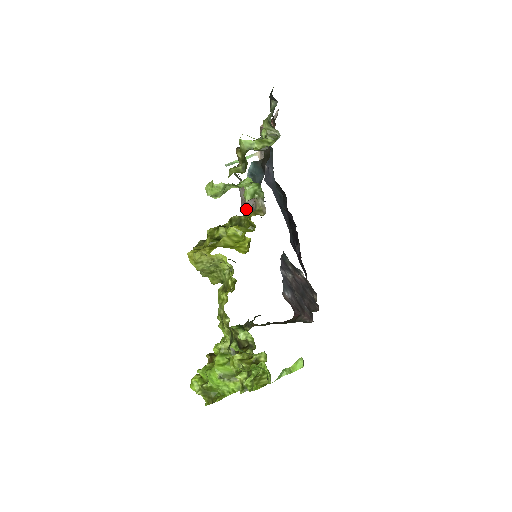
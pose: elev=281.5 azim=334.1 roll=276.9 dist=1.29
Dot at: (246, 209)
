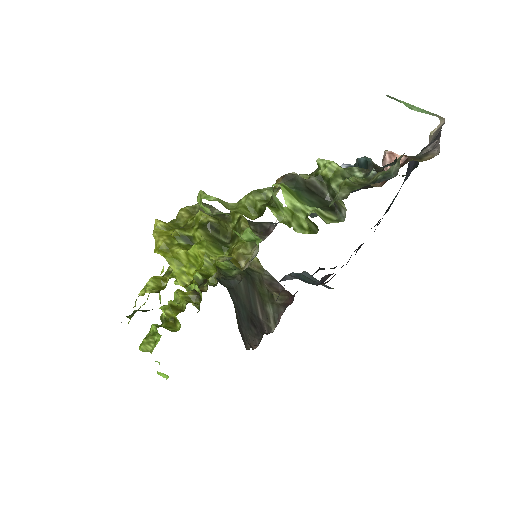
Dot at: occluded
